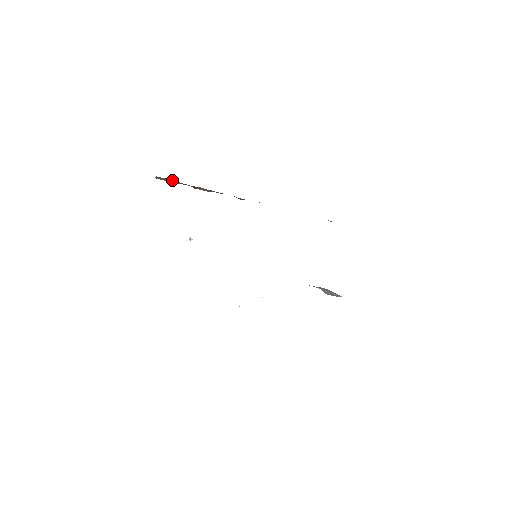
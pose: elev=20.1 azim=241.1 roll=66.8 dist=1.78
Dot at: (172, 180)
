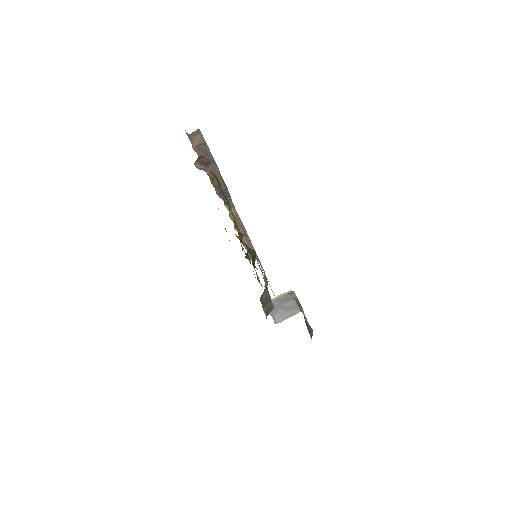
Dot at: (202, 143)
